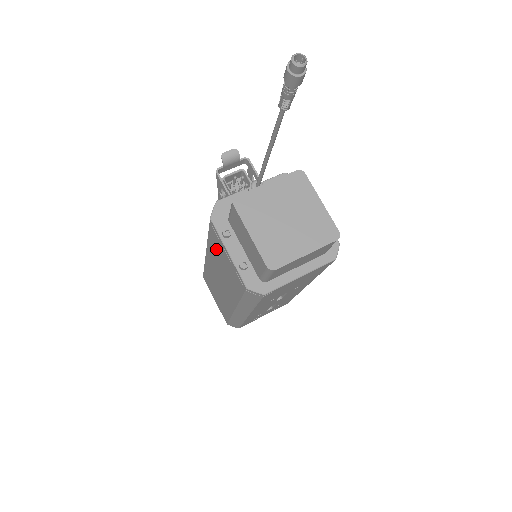
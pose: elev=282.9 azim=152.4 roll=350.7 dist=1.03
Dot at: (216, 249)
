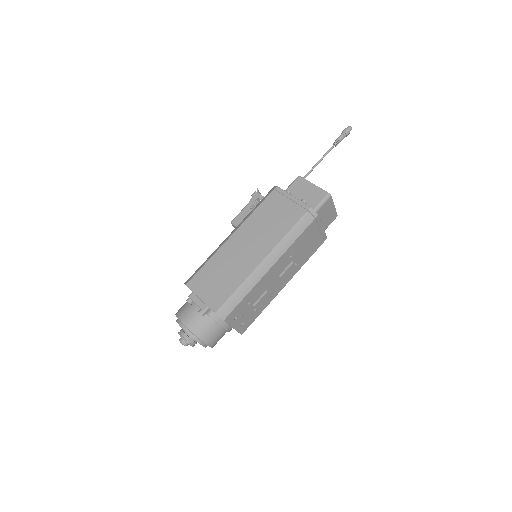
Dot at: (268, 209)
